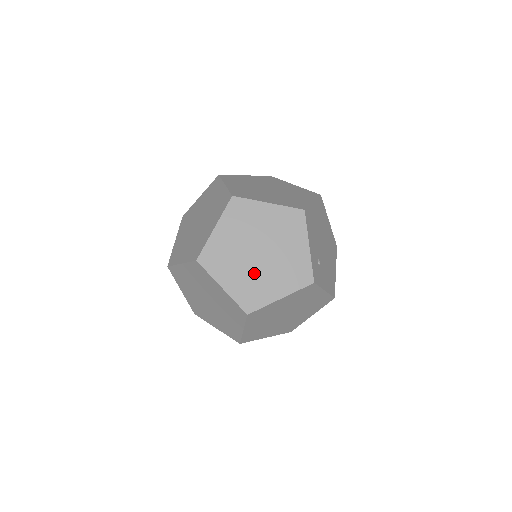
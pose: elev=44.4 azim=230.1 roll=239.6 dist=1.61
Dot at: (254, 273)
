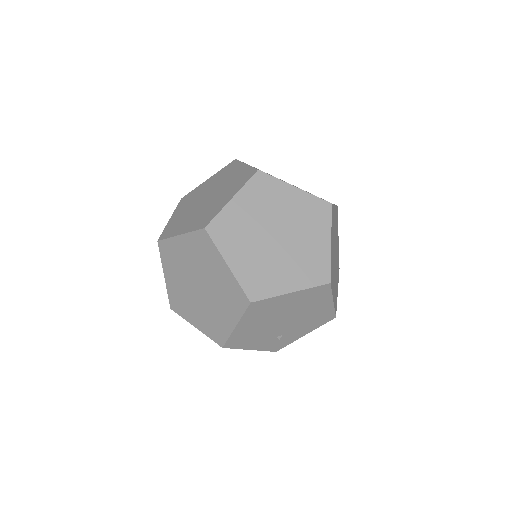
Dot at: occluded
